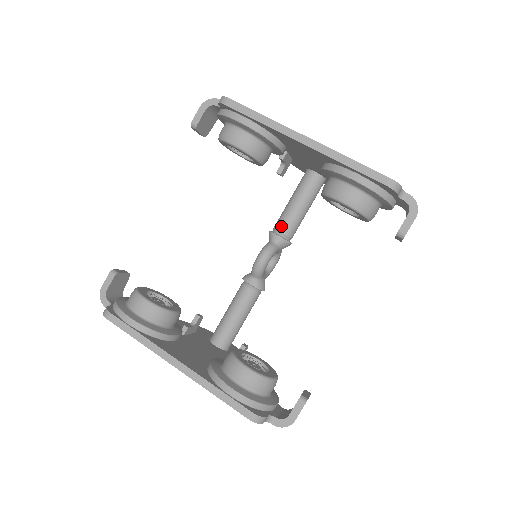
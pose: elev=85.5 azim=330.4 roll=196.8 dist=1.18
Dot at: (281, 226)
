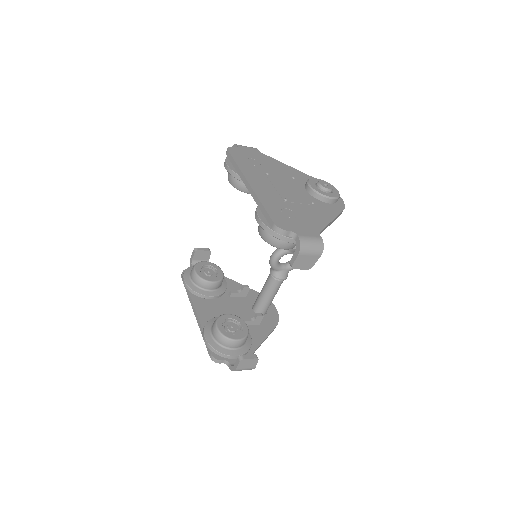
Dot at: occluded
